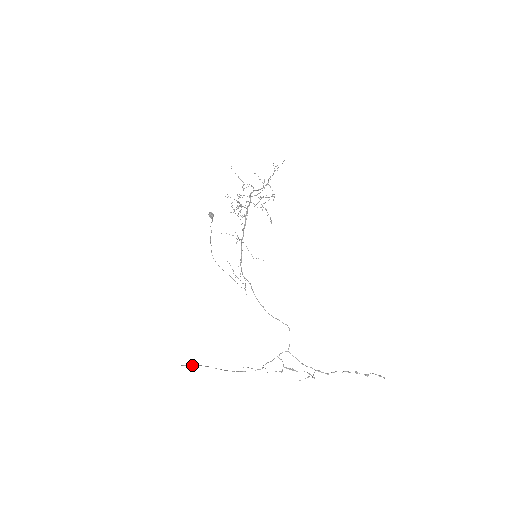
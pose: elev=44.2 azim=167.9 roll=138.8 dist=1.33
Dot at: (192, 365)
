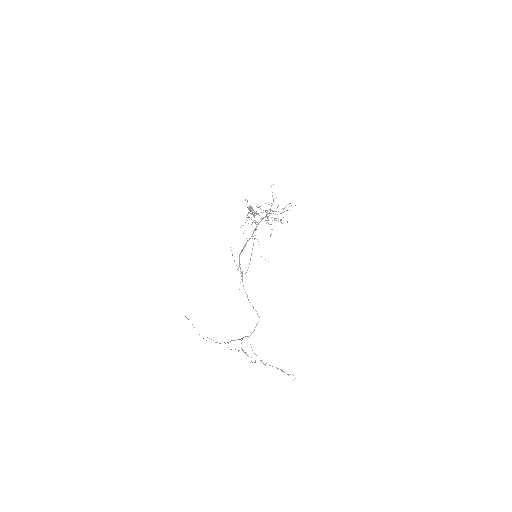
Dot at: occluded
